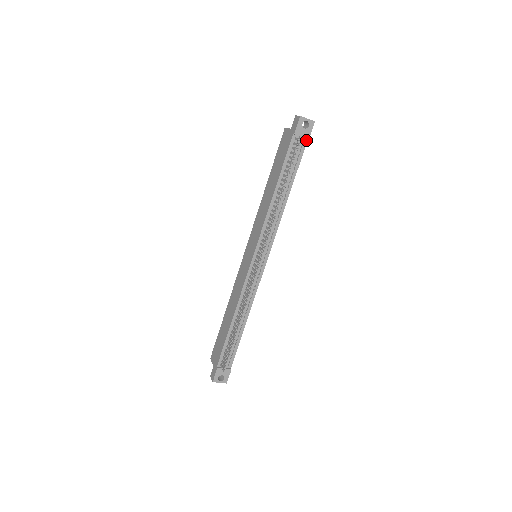
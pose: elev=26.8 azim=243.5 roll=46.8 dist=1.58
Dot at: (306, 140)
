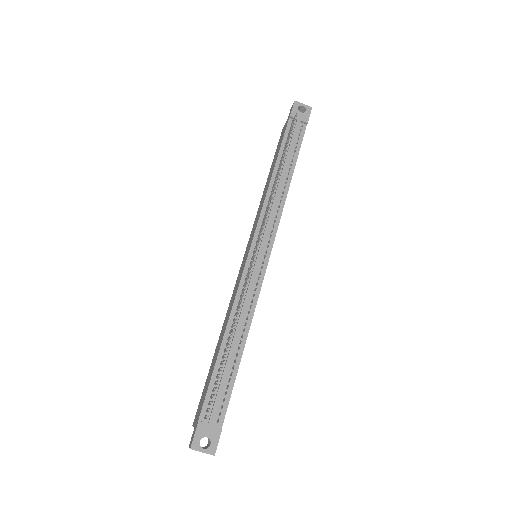
Dot at: (305, 125)
